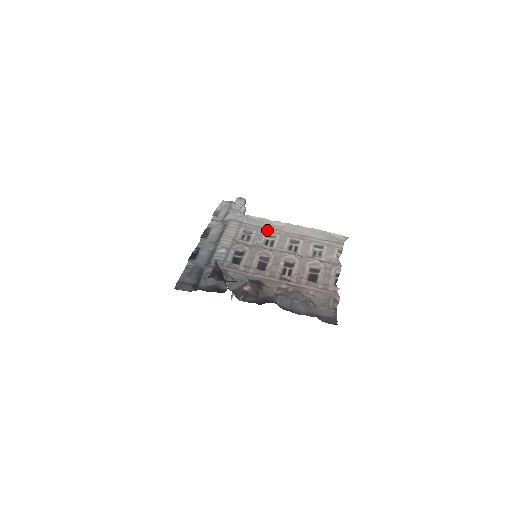
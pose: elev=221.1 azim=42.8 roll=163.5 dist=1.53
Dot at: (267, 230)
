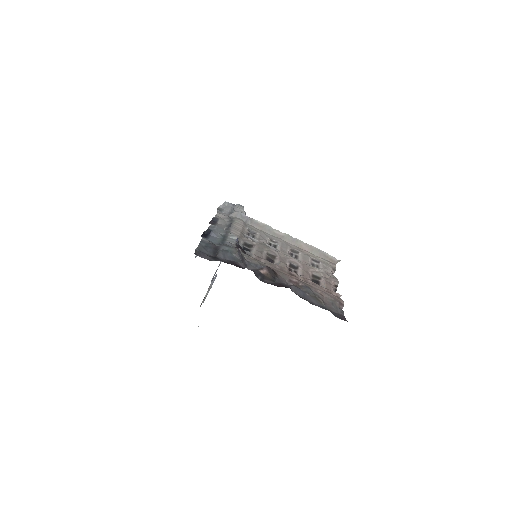
Dot at: (269, 235)
